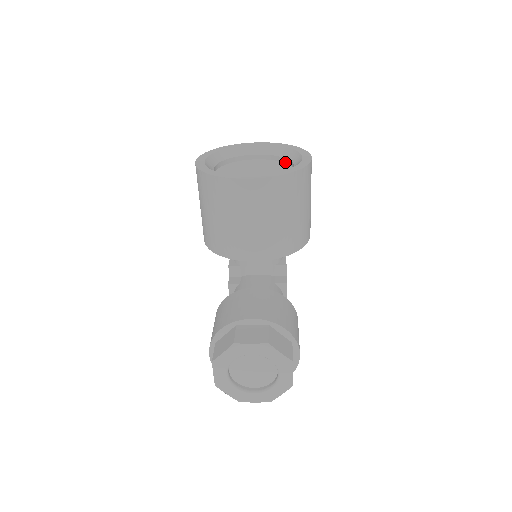
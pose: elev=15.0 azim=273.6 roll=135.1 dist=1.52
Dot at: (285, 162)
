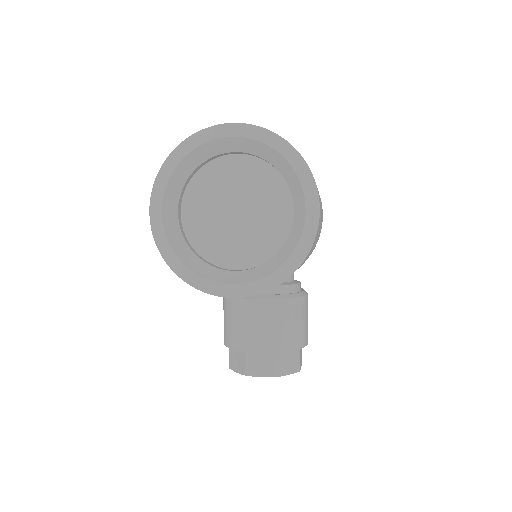
Dot at: (281, 175)
